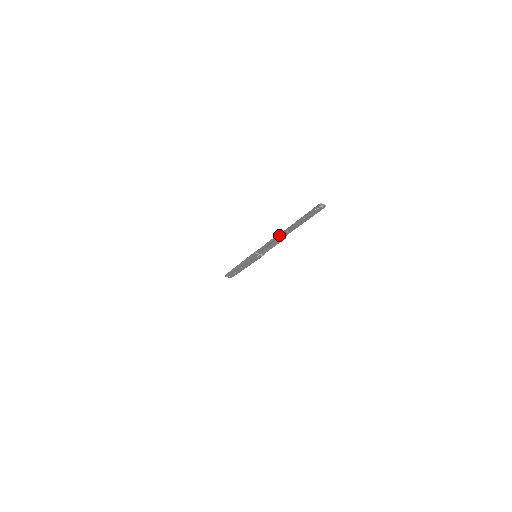
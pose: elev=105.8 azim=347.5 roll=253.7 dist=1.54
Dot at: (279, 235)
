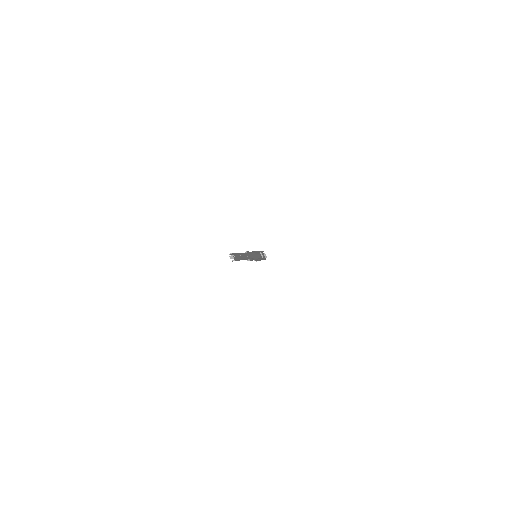
Dot at: occluded
